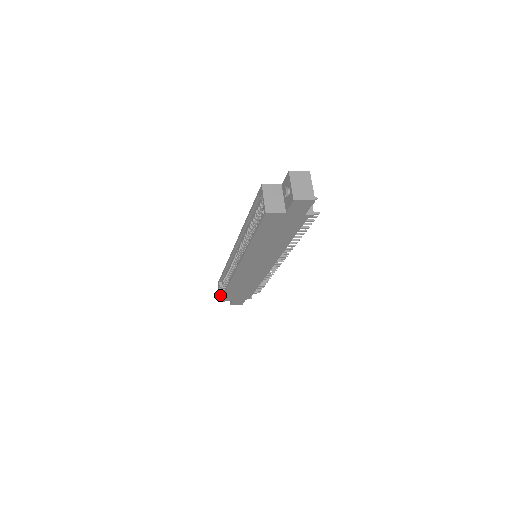
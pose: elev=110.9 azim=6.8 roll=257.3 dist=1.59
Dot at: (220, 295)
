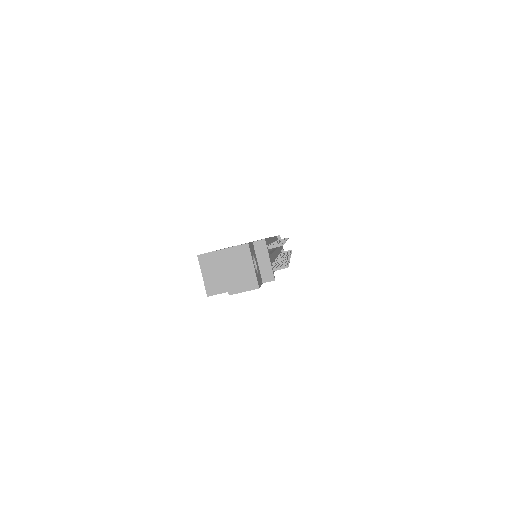
Dot at: occluded
